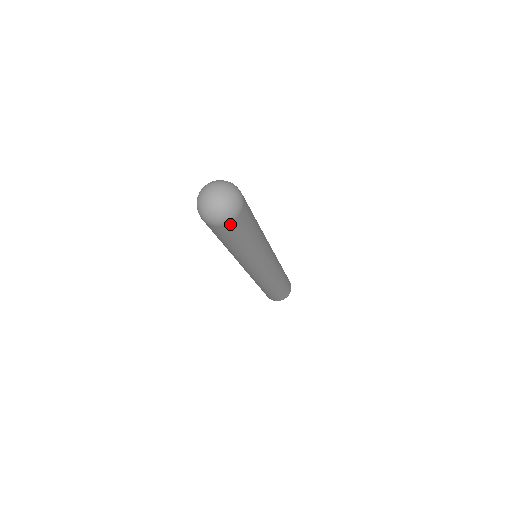
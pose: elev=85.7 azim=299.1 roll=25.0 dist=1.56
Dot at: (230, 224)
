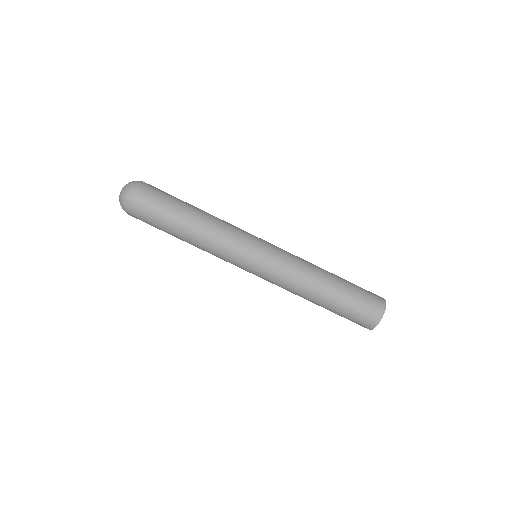
Dot at: (141, 190)
